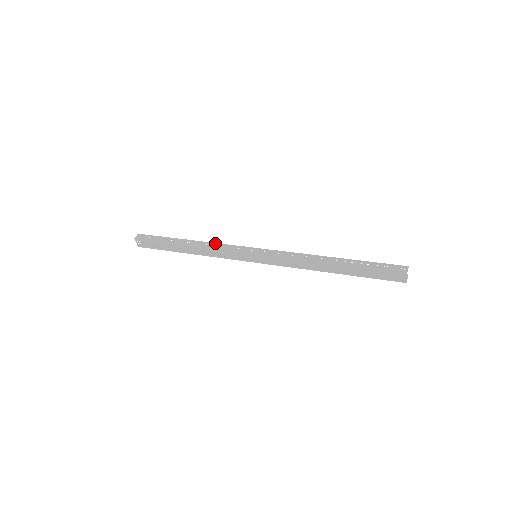
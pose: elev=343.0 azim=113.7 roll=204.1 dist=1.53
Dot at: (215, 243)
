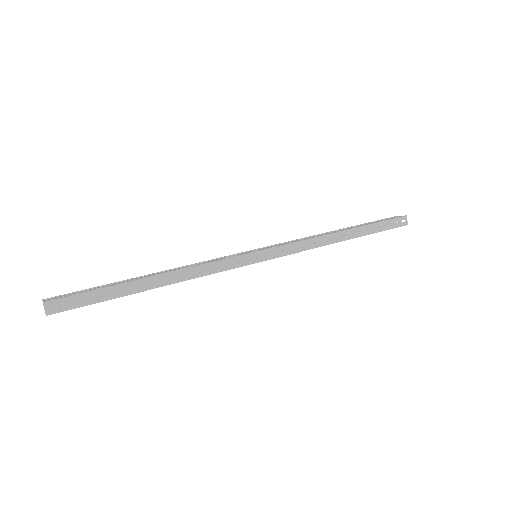
Dot at: (200, 266)
